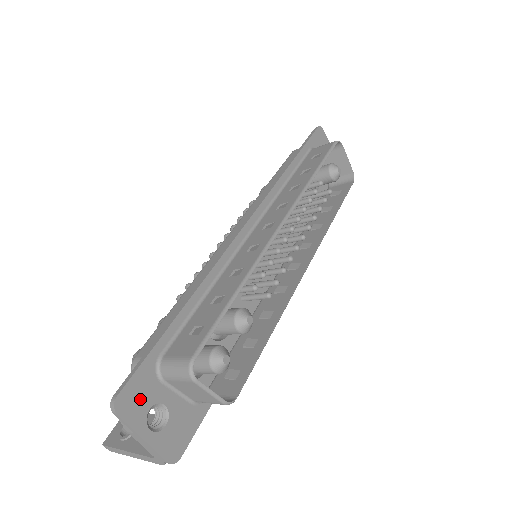
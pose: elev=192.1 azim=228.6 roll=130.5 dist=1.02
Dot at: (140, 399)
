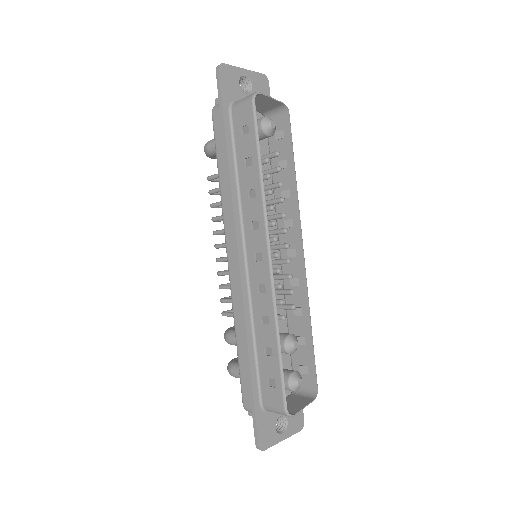
Dot at: (268, 431)
